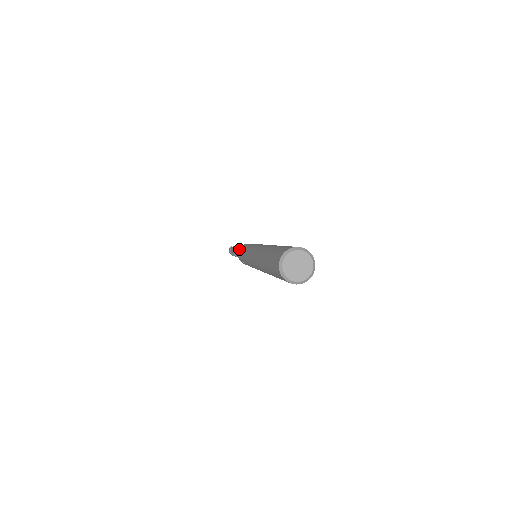
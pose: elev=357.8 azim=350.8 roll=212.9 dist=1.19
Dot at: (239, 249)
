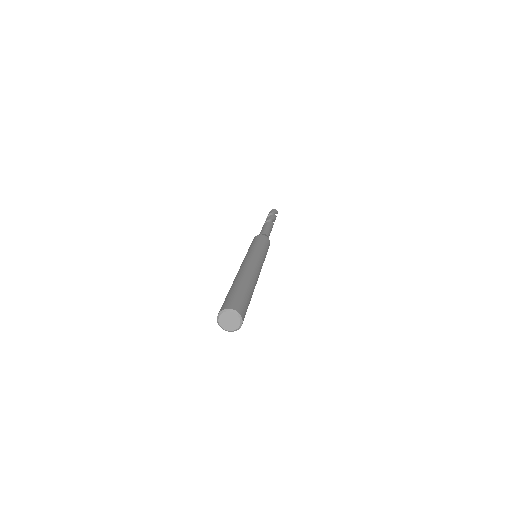
Dot at: occluded
